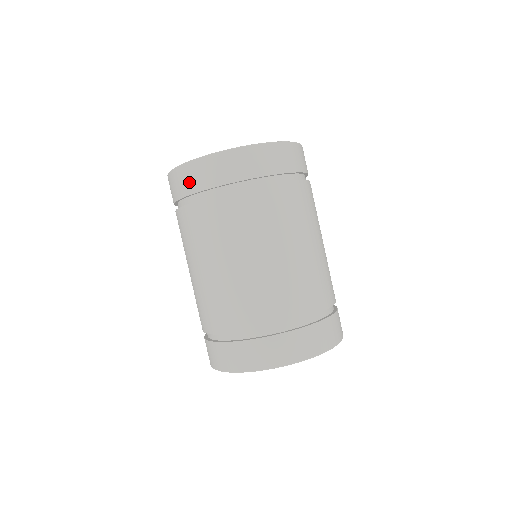
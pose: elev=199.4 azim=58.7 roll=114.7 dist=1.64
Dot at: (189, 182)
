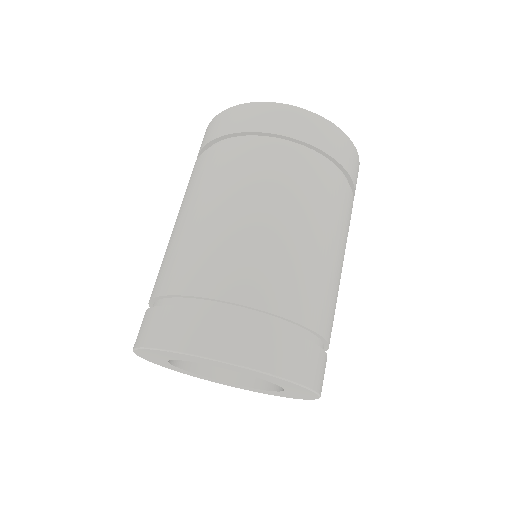
Dot at: (283, 122)
